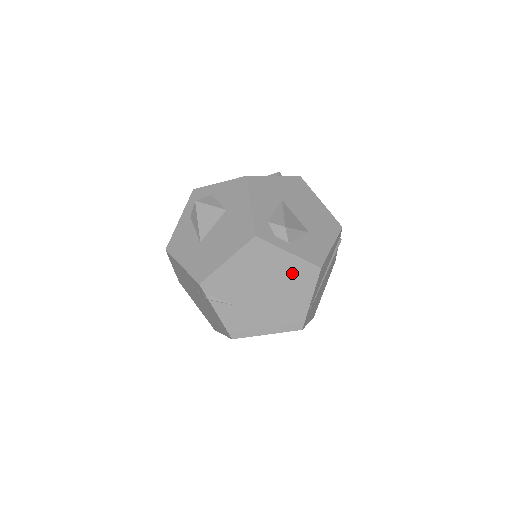
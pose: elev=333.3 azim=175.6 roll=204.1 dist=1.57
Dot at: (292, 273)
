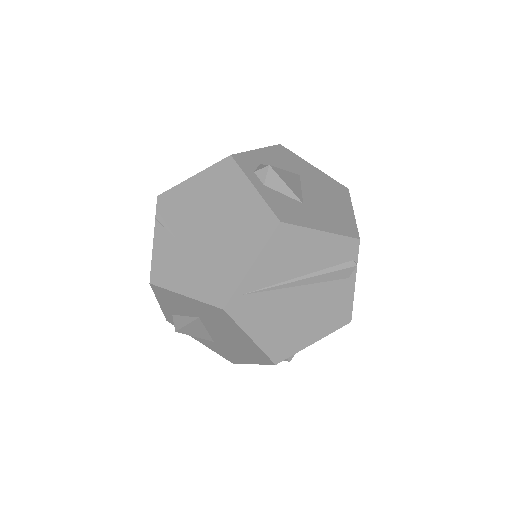
Dot at: (246, 216)
